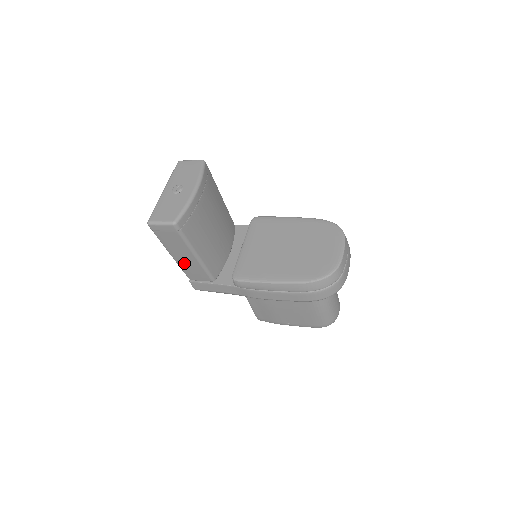
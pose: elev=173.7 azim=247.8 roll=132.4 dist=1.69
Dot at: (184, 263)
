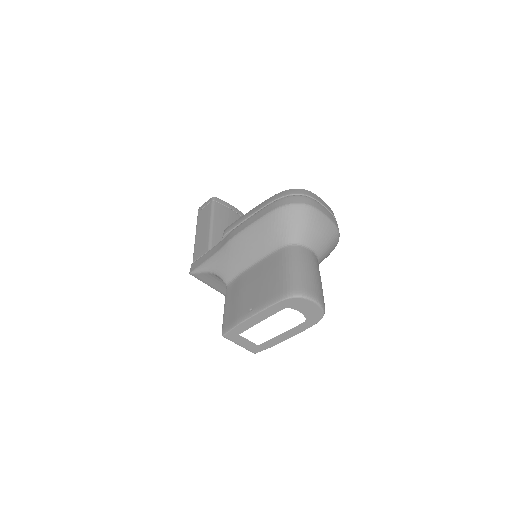
Dot at: (199, 238)
